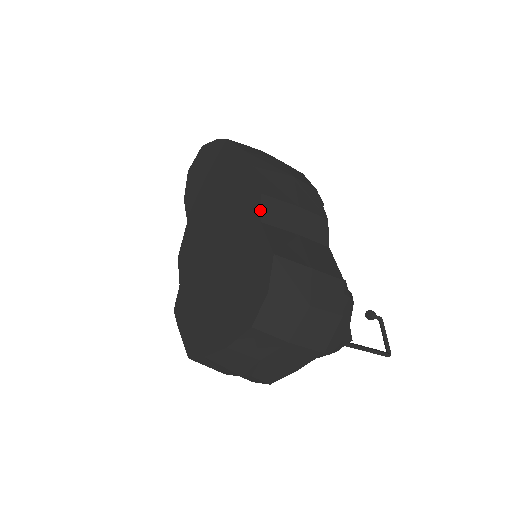
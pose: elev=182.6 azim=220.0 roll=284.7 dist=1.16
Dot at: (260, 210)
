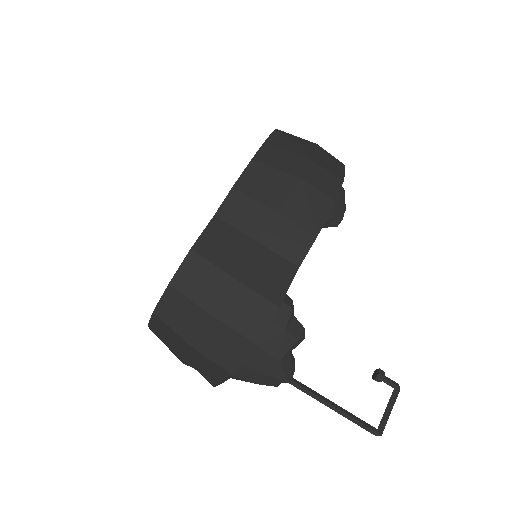
Dot at: occluded
